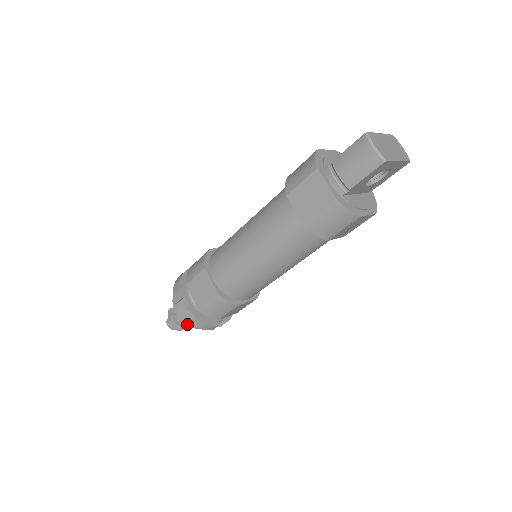
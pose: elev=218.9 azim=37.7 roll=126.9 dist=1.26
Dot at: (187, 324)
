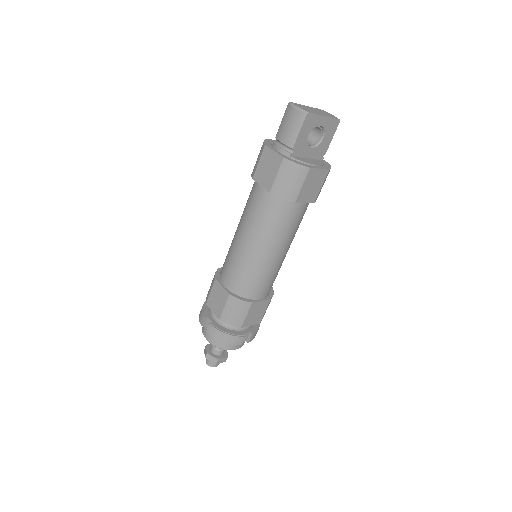
Dot at: (218, 346)
